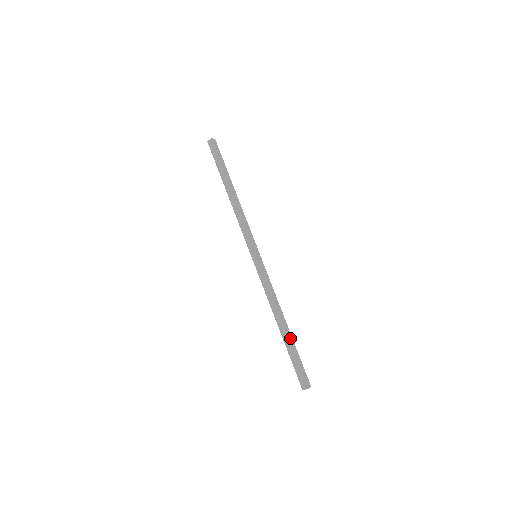
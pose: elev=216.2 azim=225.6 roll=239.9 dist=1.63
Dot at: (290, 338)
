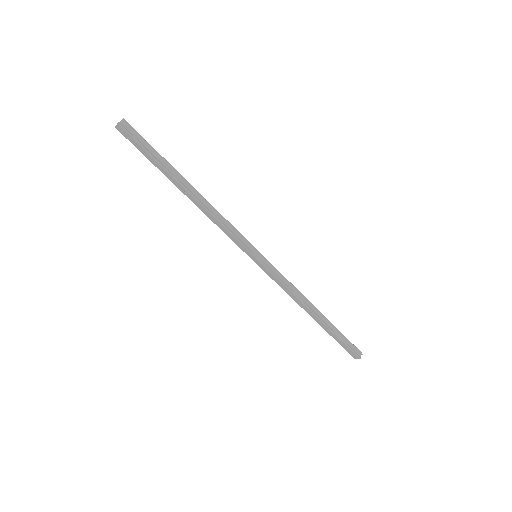
Dot at: (327, 323)
